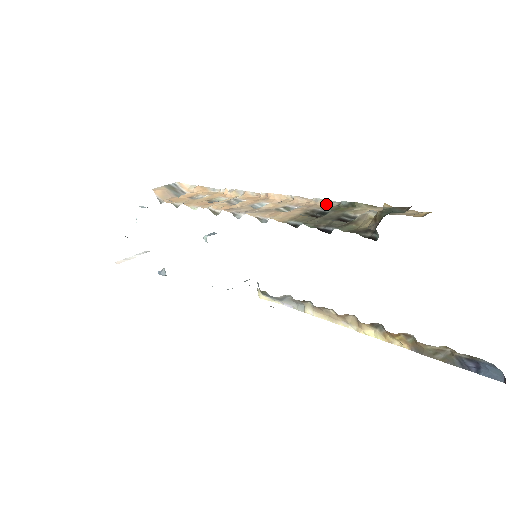
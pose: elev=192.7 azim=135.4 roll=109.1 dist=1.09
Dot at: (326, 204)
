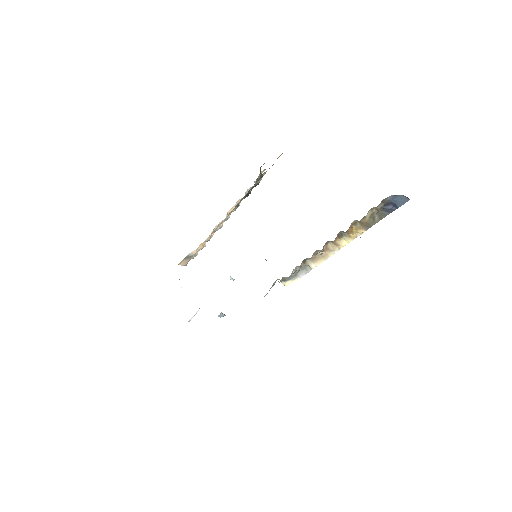
Dot at: (250, 190)
